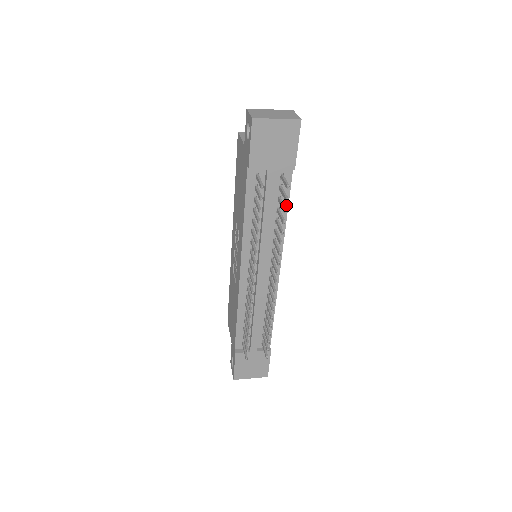
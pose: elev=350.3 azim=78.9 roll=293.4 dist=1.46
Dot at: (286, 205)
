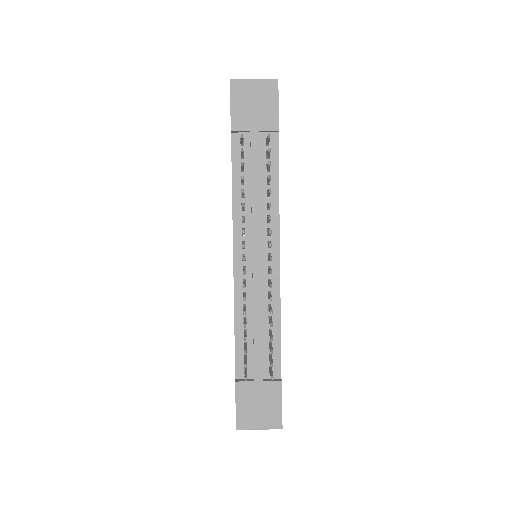
Dot at: (276, 175)
